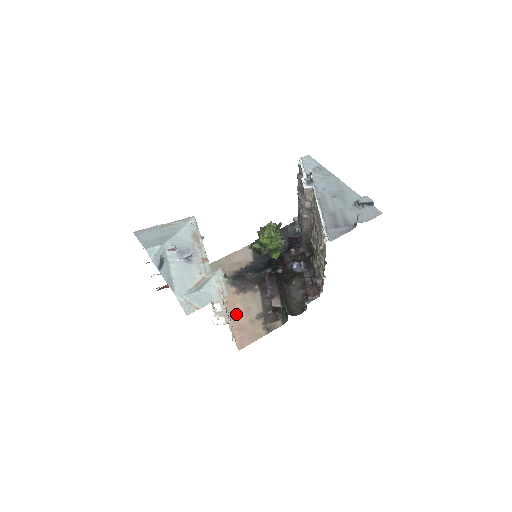
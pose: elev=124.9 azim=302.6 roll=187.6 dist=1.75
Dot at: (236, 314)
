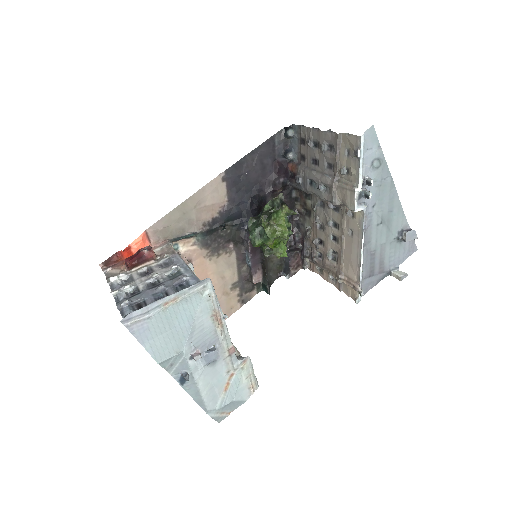
Dot at: occluded
